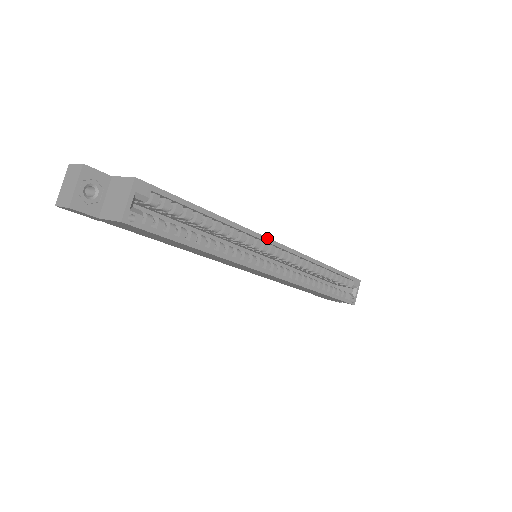
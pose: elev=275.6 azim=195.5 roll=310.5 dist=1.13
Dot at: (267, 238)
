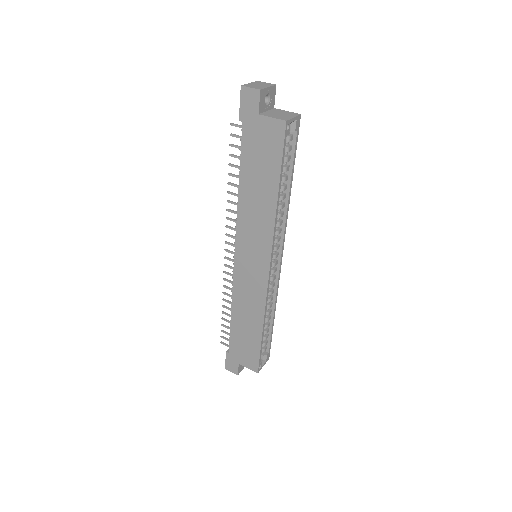
Dot at: occluded
